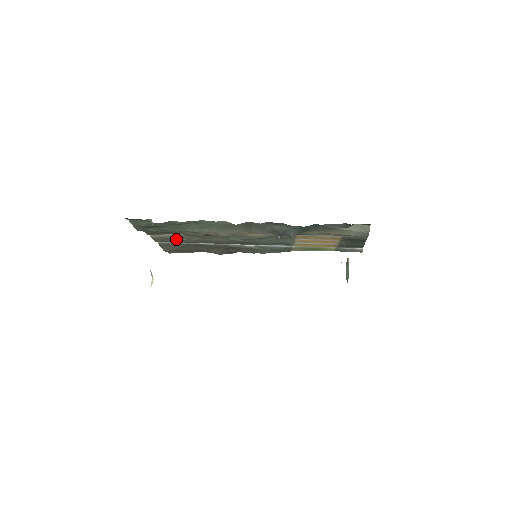
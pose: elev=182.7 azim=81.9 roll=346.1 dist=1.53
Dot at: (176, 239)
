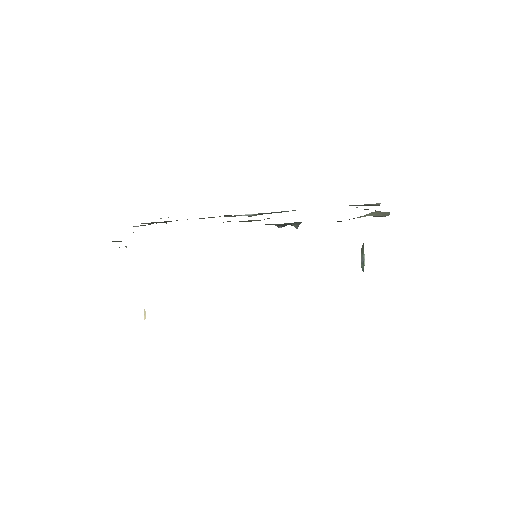
Dot at: occluded
